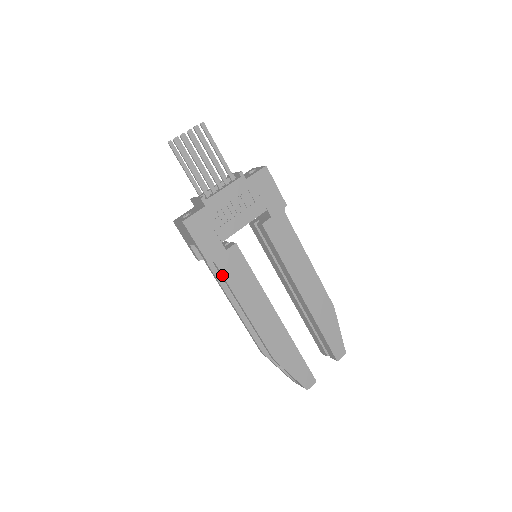
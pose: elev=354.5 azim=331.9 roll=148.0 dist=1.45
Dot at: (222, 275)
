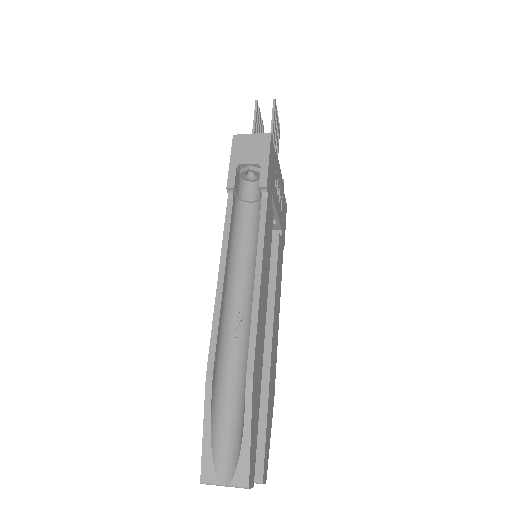
Dot at: (266, 214)
